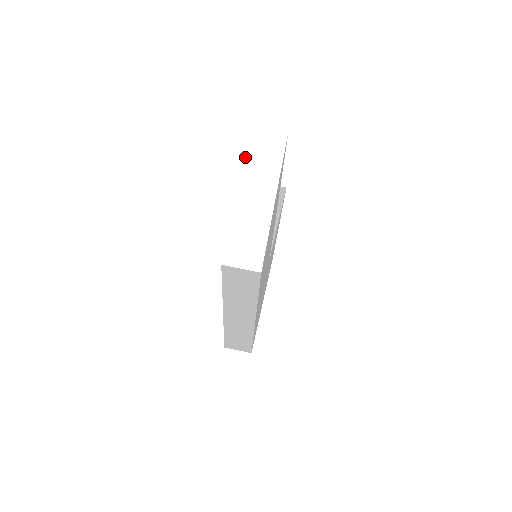
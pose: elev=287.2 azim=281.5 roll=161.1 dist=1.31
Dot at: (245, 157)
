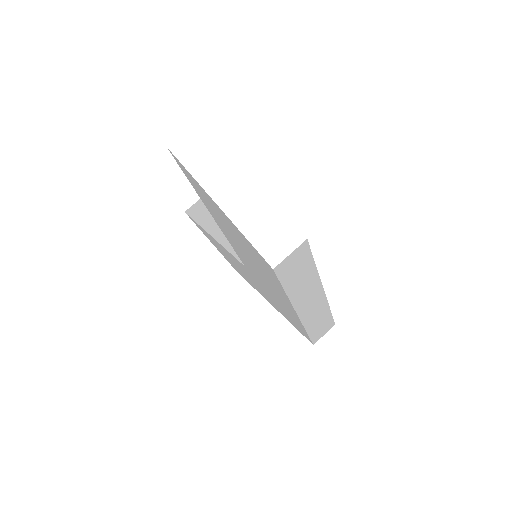
Dot at: (193, 171)
